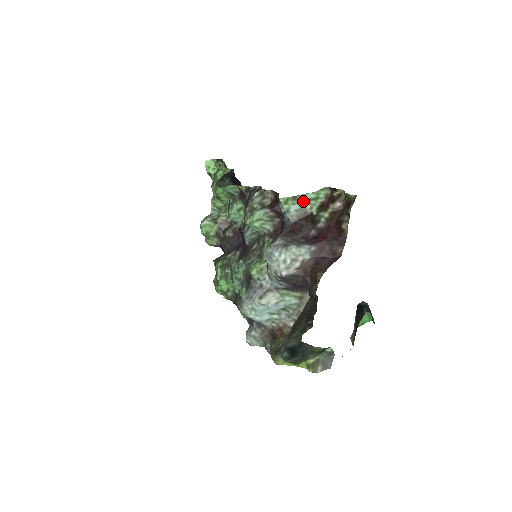
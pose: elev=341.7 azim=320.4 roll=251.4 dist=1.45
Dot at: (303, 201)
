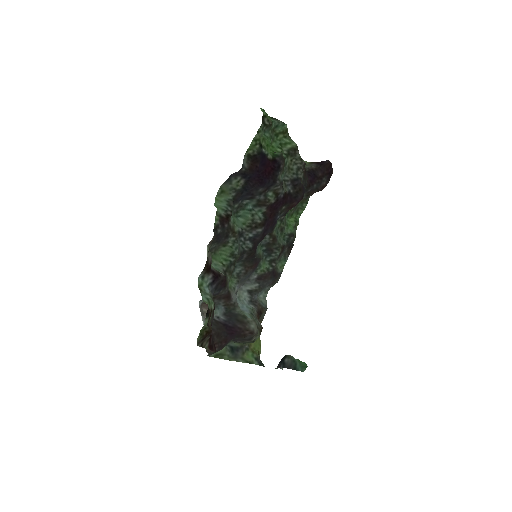
Dot at: (206, 295)
